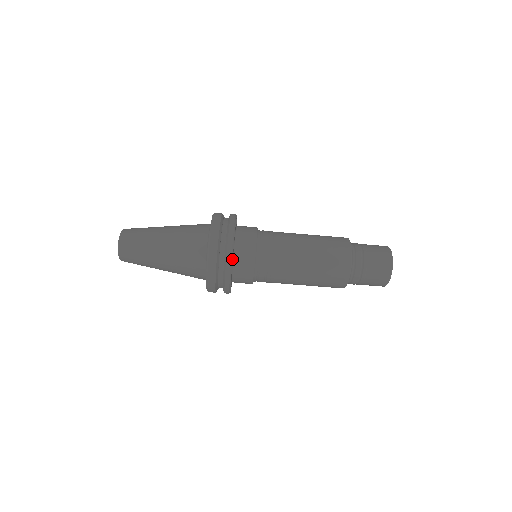
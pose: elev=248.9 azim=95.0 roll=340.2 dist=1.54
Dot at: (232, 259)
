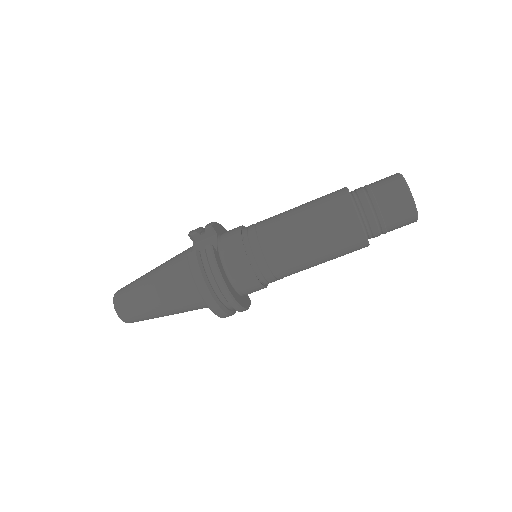
Dot at: (236, 302)
